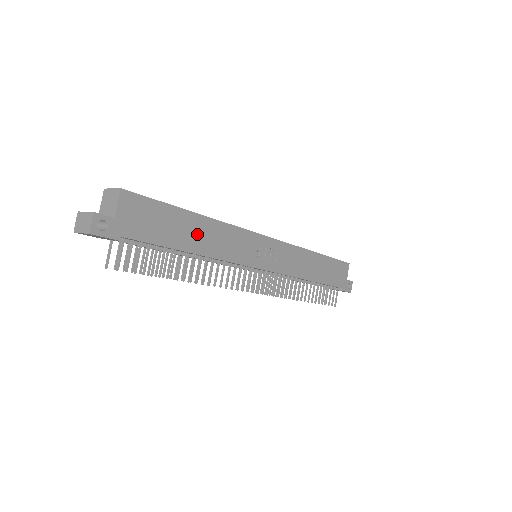
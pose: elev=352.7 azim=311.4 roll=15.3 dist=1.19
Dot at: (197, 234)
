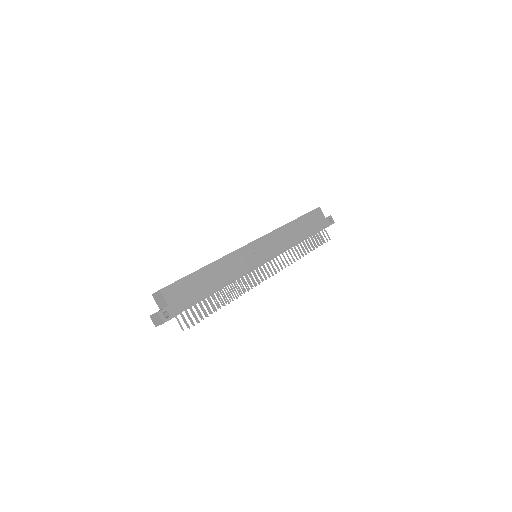
Dot at: (213, 276)
